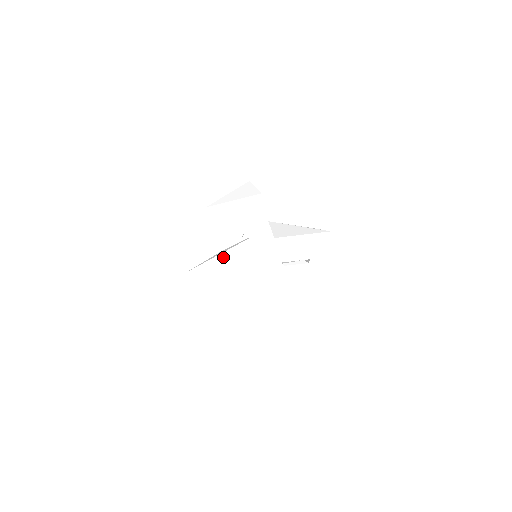
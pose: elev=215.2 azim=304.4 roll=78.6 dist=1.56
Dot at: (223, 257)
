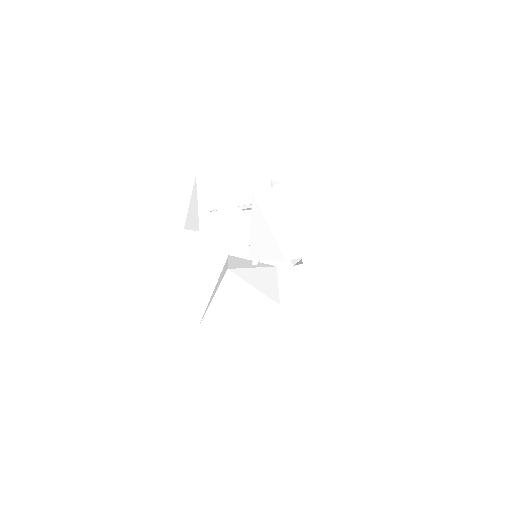
Dot at: (215, 303)
